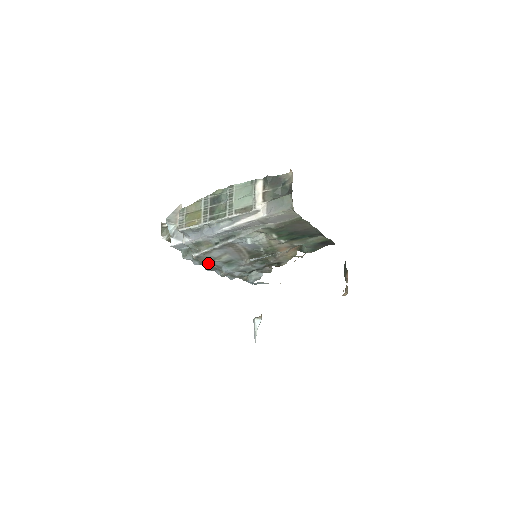
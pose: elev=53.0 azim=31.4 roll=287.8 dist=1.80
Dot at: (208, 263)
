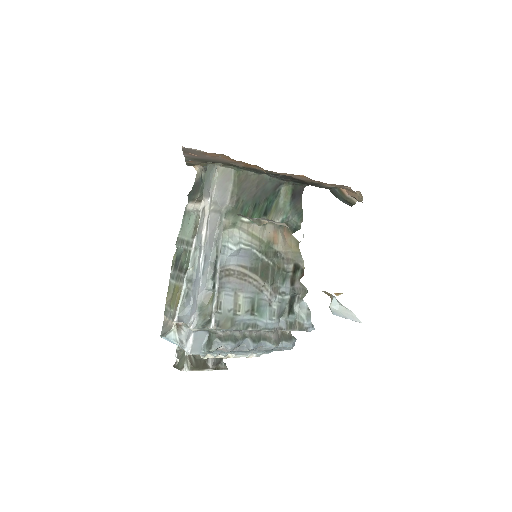
Dot at: (237, 327)
